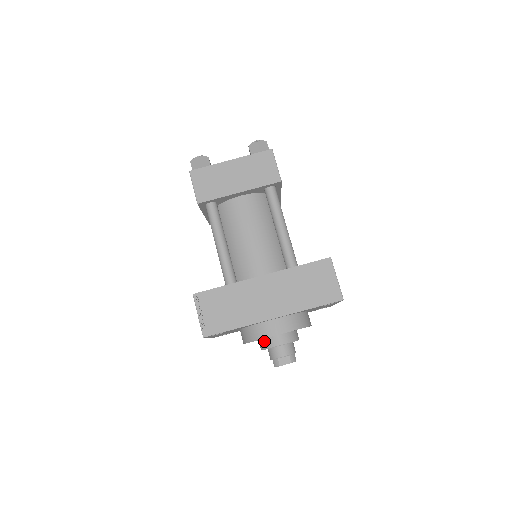
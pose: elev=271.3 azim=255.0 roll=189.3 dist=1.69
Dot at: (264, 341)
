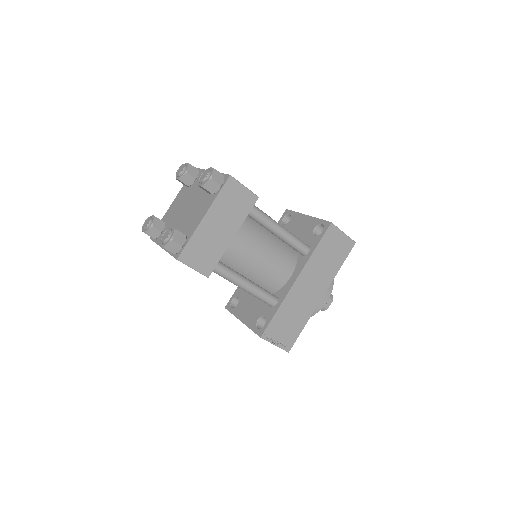
Dot at: occluded
